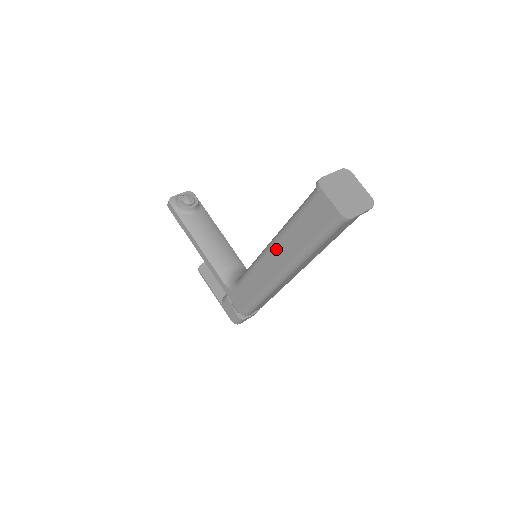
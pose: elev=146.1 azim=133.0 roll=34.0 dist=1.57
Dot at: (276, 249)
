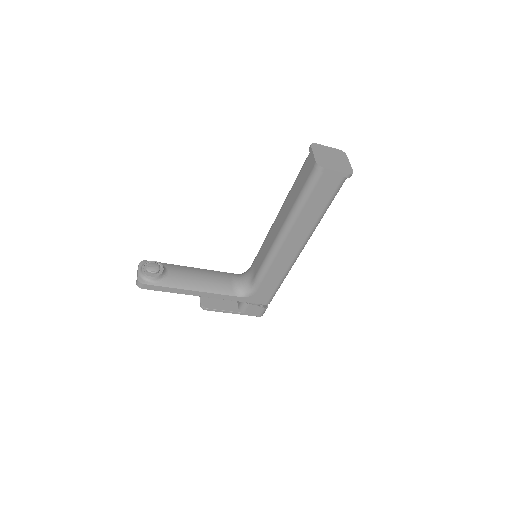
Dot at: (291, 235)
